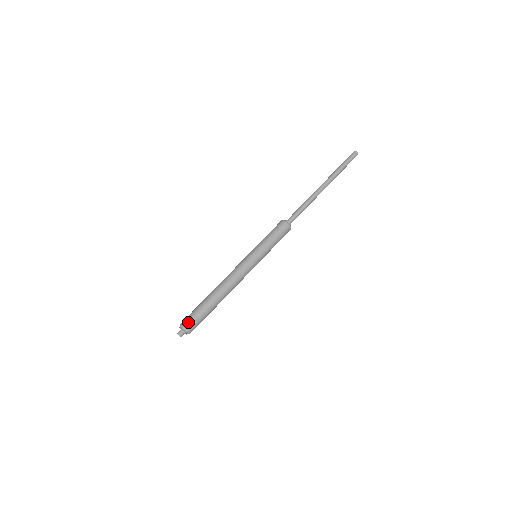
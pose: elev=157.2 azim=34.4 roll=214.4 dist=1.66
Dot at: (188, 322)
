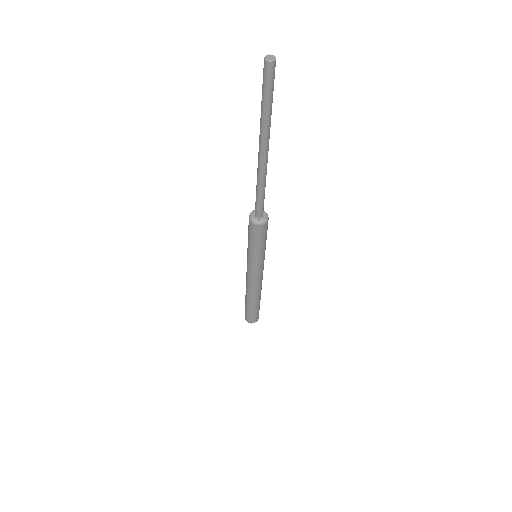
Dot at: (254, 320)
